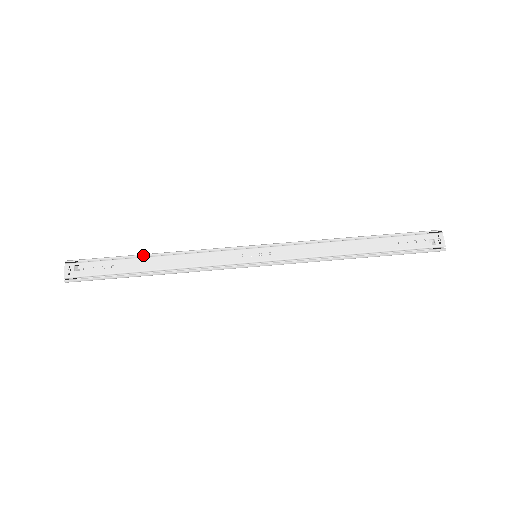
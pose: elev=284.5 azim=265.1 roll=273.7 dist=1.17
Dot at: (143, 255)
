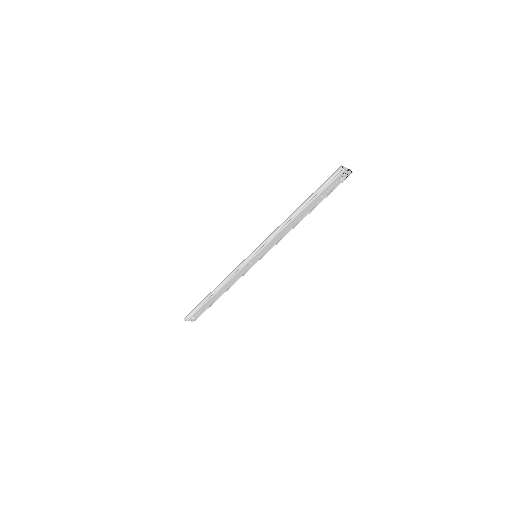
Dot at: (210, 297)
